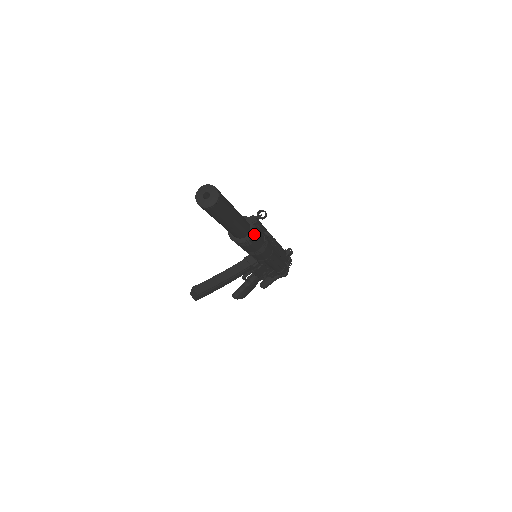
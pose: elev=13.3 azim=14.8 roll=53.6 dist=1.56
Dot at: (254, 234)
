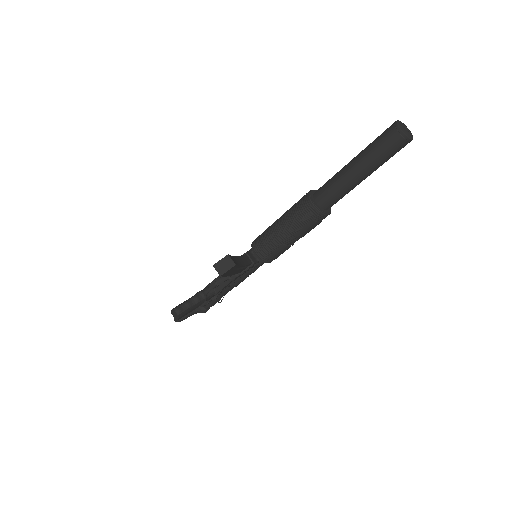
Dot at: occluded
